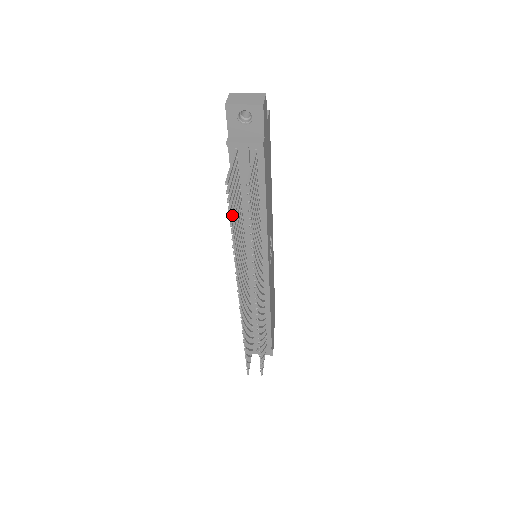
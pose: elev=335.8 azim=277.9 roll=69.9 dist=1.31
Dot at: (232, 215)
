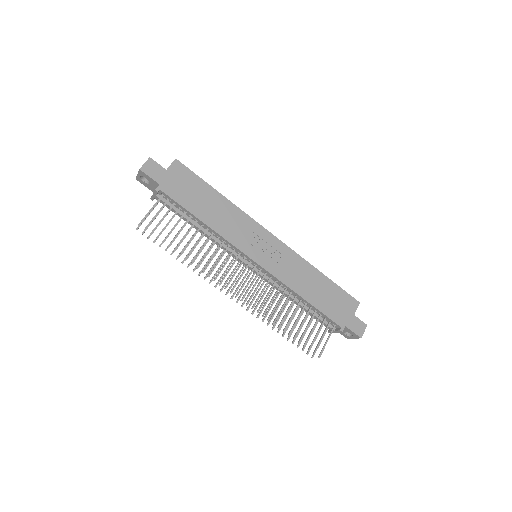
Dot at: (170, 242)
